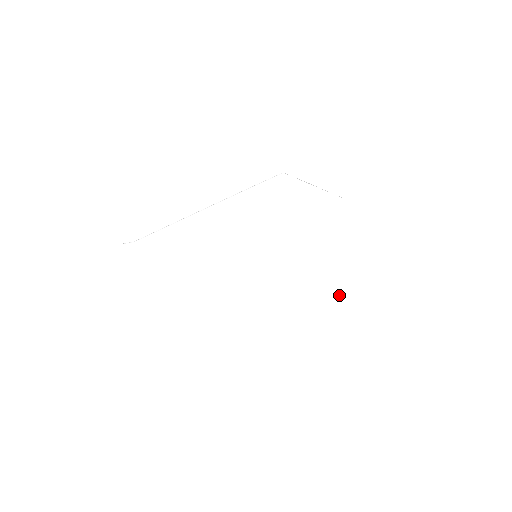
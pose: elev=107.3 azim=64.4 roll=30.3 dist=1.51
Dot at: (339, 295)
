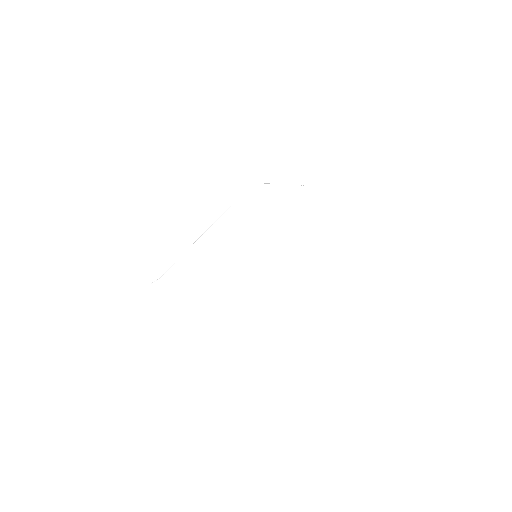
Dot at: (332, 264)
